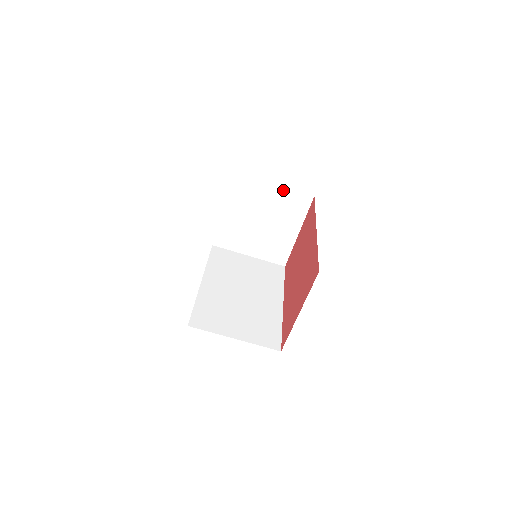
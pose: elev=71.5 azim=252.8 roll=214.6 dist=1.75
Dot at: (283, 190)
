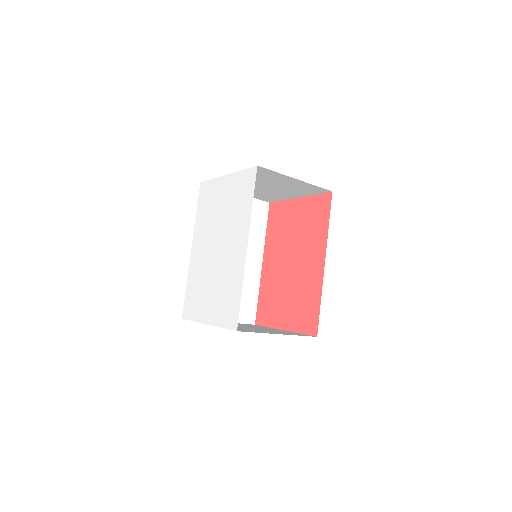
Dot at: (303, 183)
